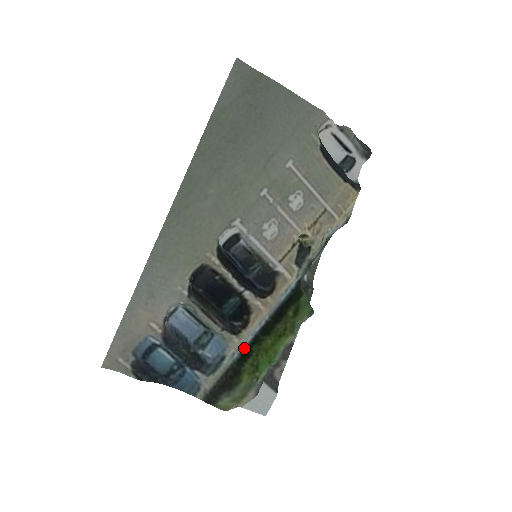
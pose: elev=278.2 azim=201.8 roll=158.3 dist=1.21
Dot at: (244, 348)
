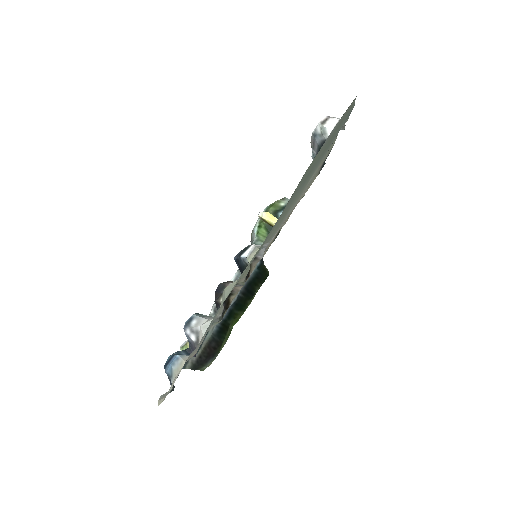
Dot at: (221, 321)
